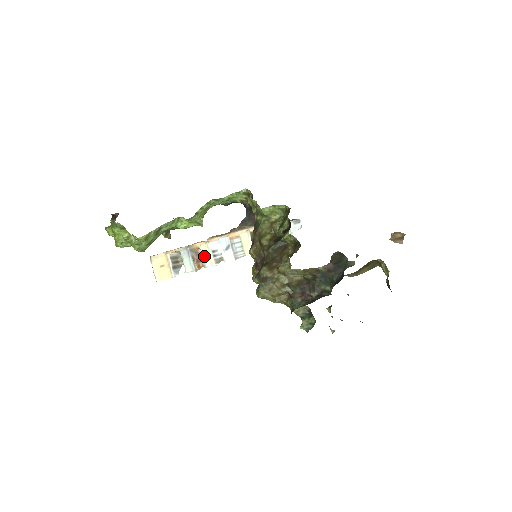
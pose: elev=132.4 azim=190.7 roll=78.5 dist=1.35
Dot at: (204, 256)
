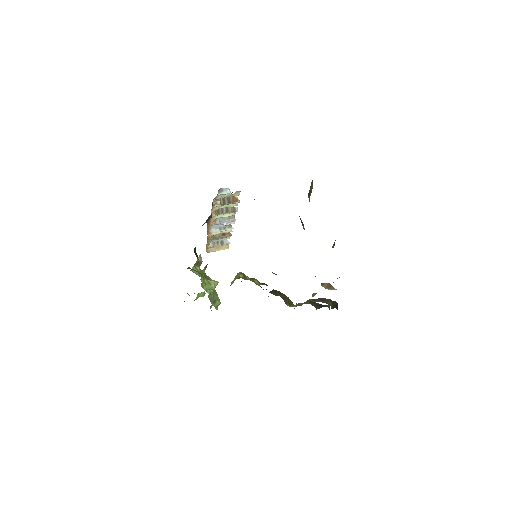
Dot at: (222, 233)
